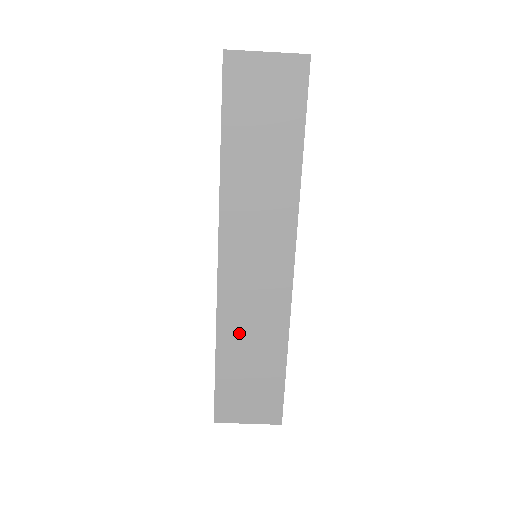
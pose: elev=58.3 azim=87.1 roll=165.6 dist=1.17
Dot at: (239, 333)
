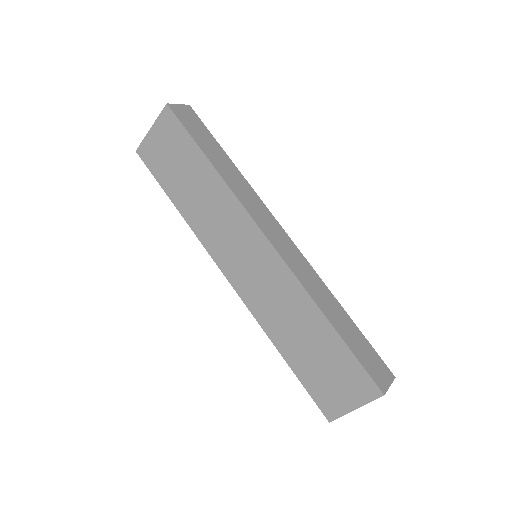
Dot at: (281, 326)
